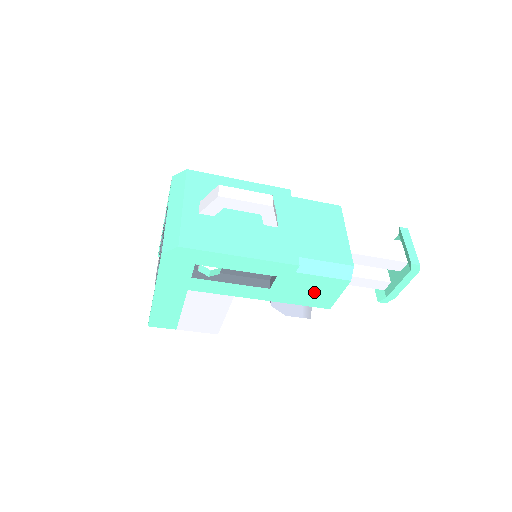
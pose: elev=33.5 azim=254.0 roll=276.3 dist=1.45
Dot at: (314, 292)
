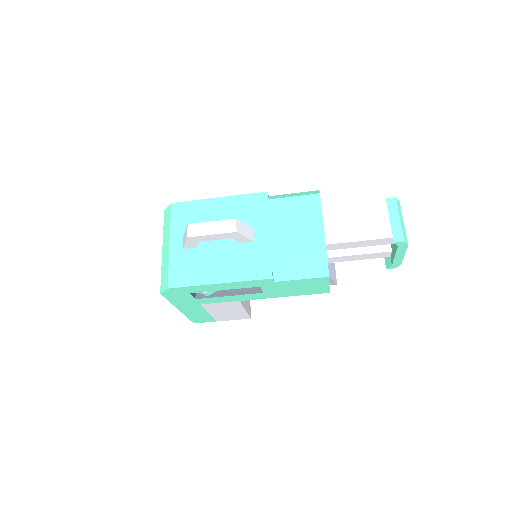
Dot at: (303, 287)
